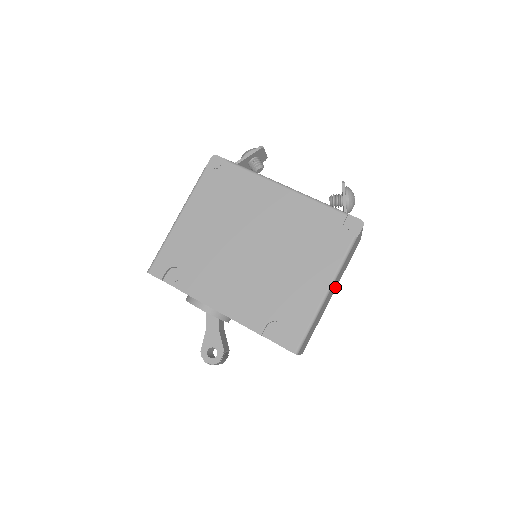
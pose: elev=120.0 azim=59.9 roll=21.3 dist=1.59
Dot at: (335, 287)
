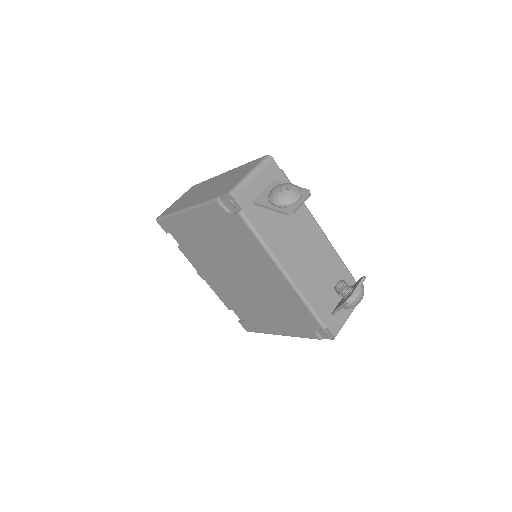
Dot at: occluded
